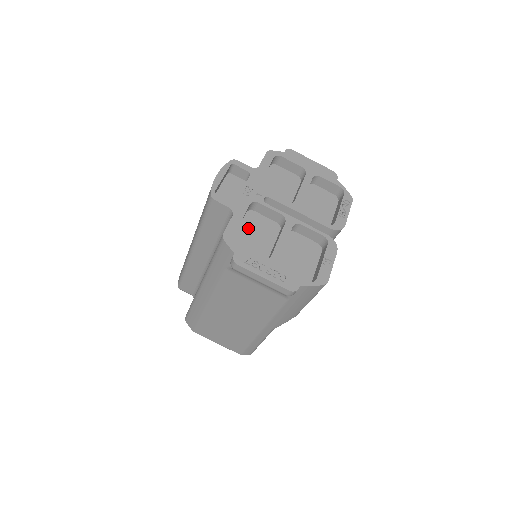
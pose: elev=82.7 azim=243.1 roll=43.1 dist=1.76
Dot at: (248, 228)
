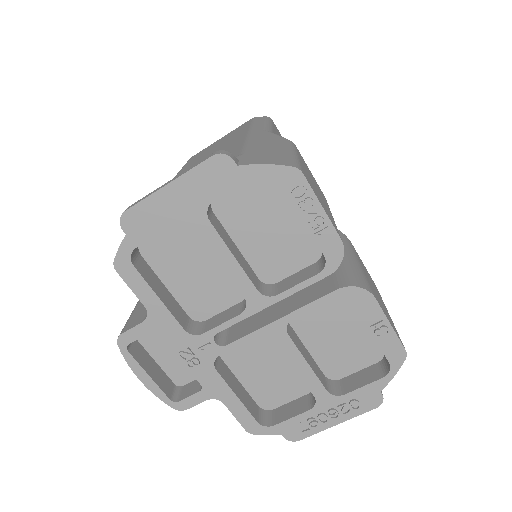
Dot at: (246, 369)
